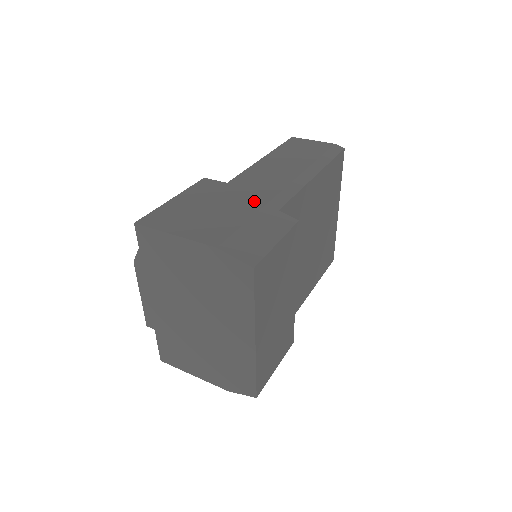
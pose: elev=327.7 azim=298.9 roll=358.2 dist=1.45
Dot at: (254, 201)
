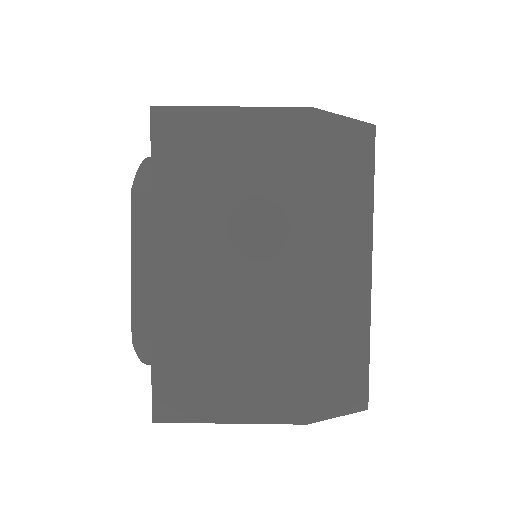
Dot at: occluded
